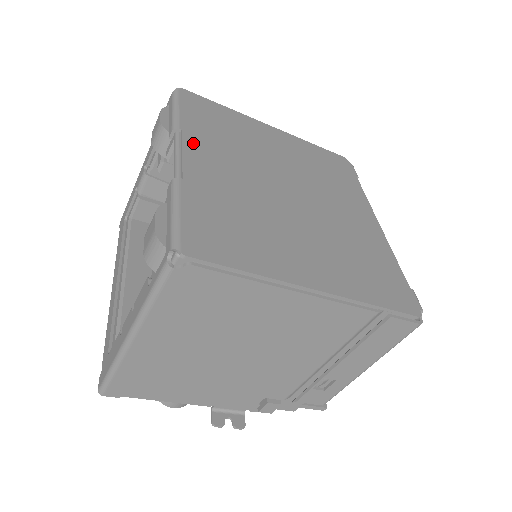
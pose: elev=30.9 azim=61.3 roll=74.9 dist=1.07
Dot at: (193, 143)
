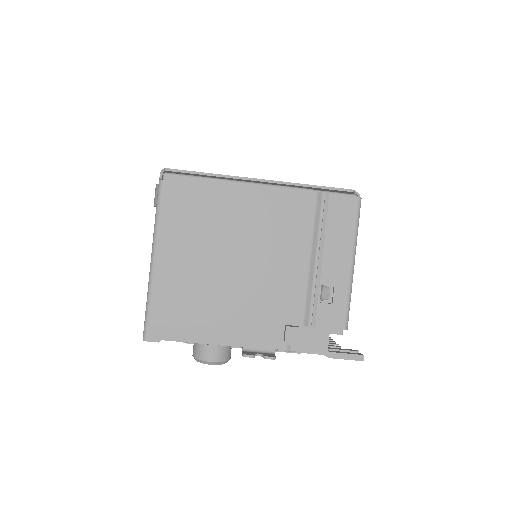
Dot at: occluded
